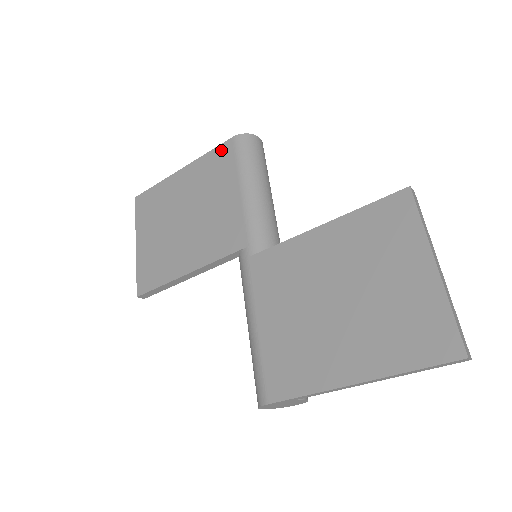
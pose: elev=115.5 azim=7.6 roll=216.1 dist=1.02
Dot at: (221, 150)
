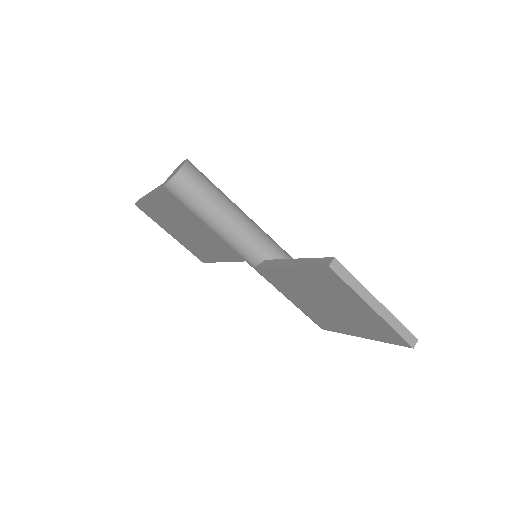
Dot at: (164, 194)
